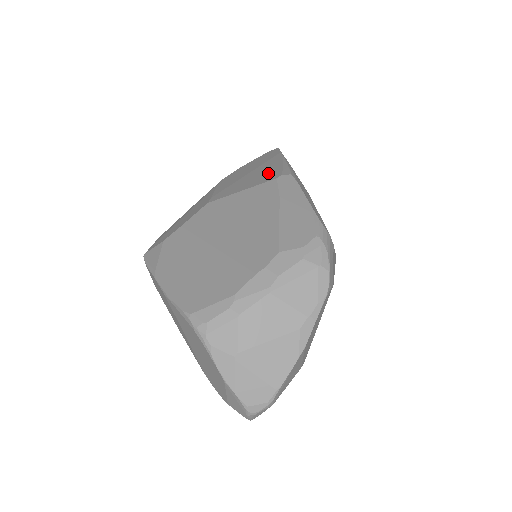
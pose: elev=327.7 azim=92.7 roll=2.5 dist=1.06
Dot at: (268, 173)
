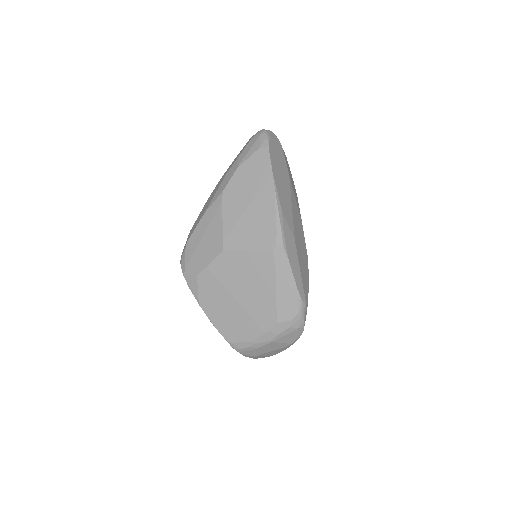
Dot at: (265, 229)
